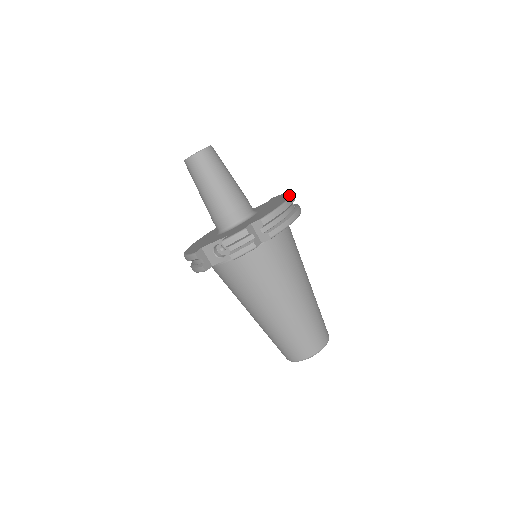
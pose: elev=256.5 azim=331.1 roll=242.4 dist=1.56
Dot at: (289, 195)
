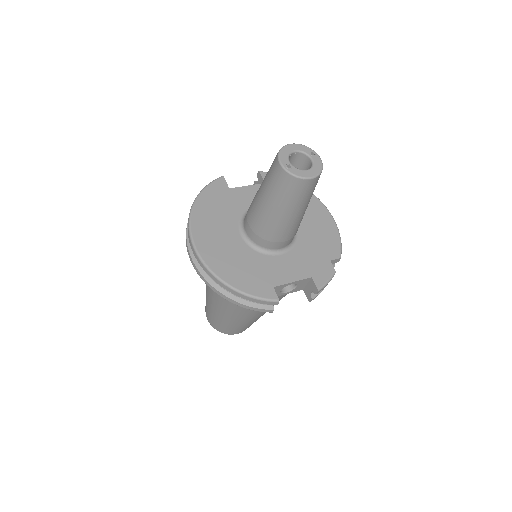
Dot at: (319, 201)
